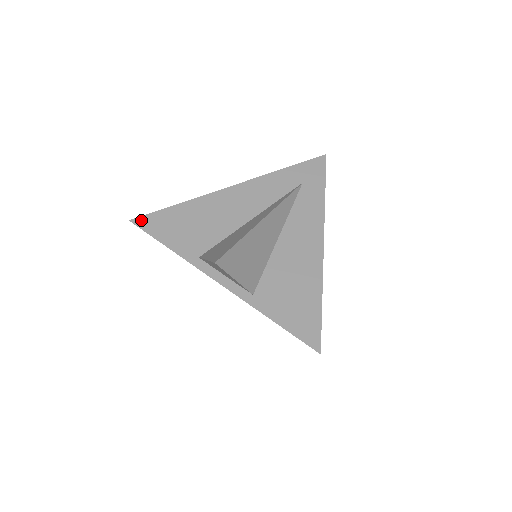
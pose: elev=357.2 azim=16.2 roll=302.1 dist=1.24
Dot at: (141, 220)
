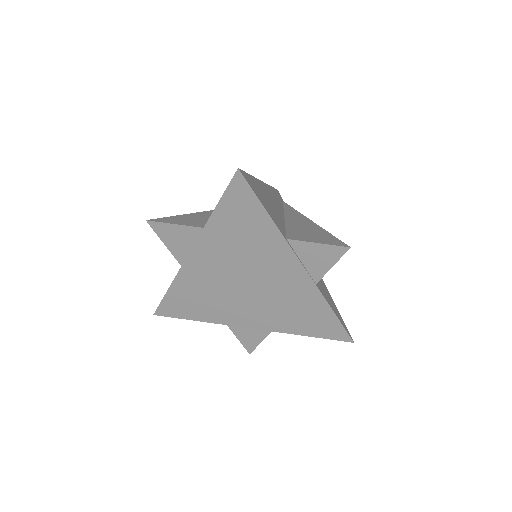
Dot at: occluded
